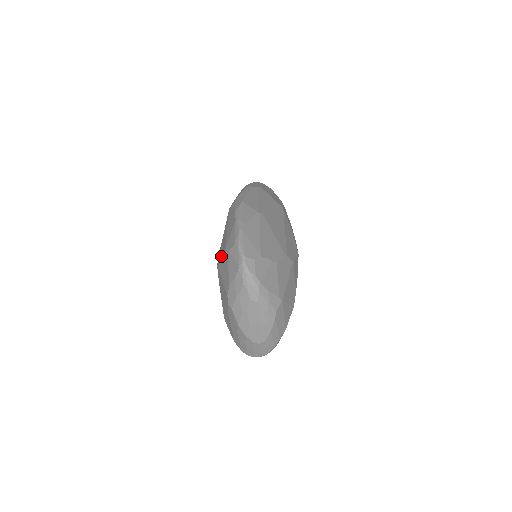
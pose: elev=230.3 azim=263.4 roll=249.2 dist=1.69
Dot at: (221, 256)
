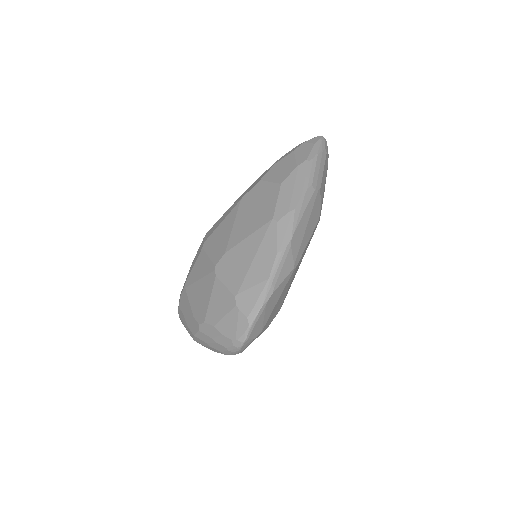
Dot at: (227, 282)
